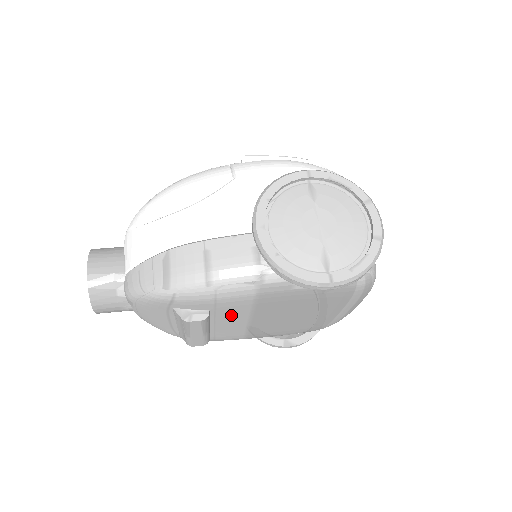
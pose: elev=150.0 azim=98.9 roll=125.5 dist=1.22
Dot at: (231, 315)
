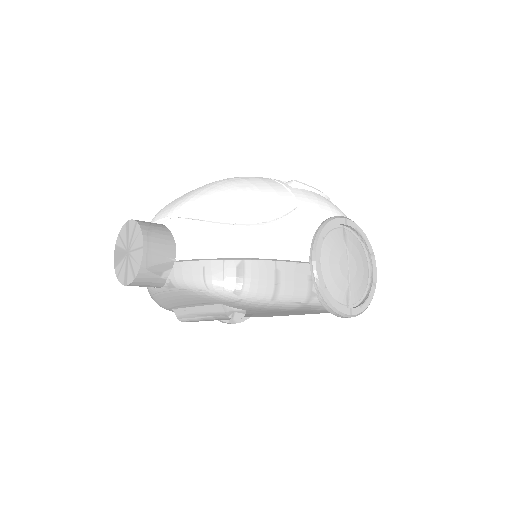
Dot at: (248, 312)
